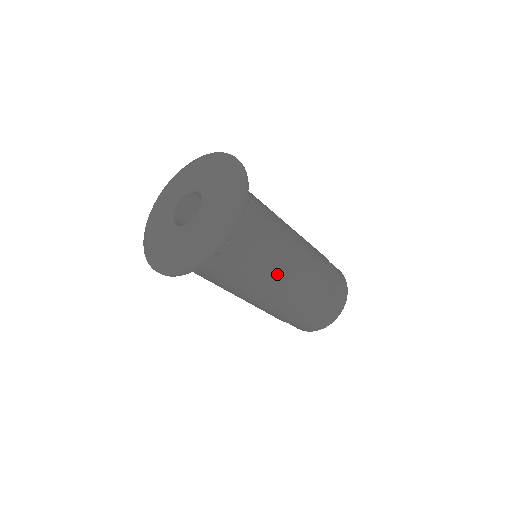
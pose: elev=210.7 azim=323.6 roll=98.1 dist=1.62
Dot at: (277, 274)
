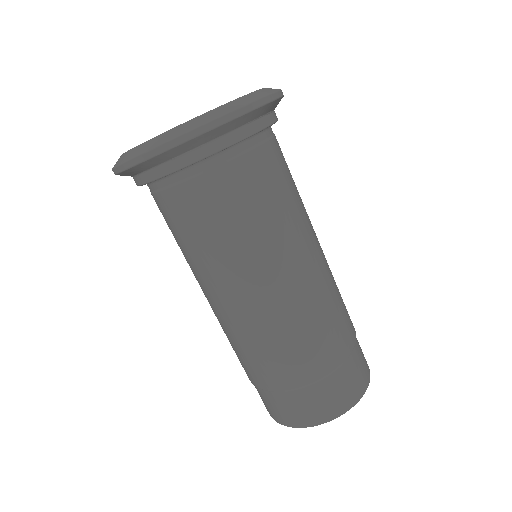
Dot at: (307, 233)
